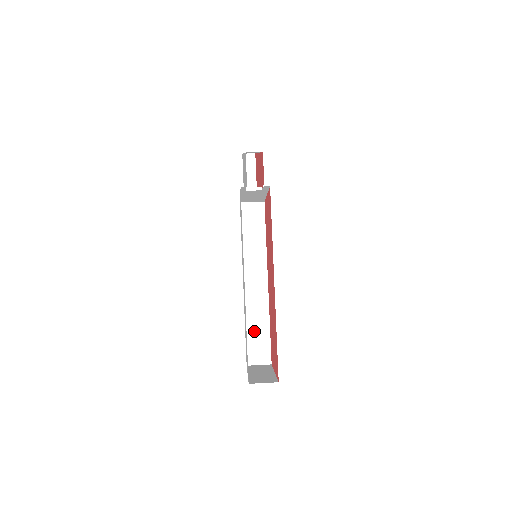
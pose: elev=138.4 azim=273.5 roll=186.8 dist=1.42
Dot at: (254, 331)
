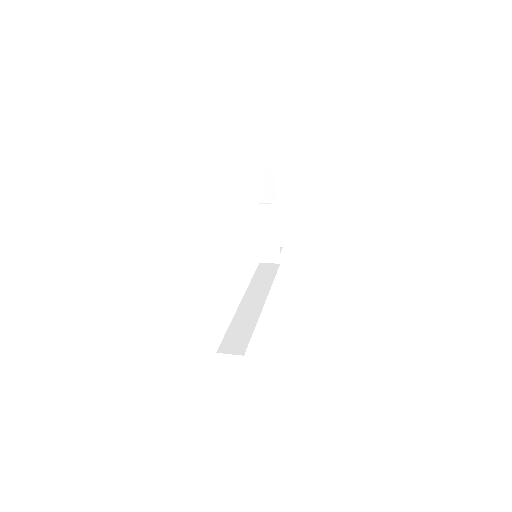
Dot at: (237, 330)
